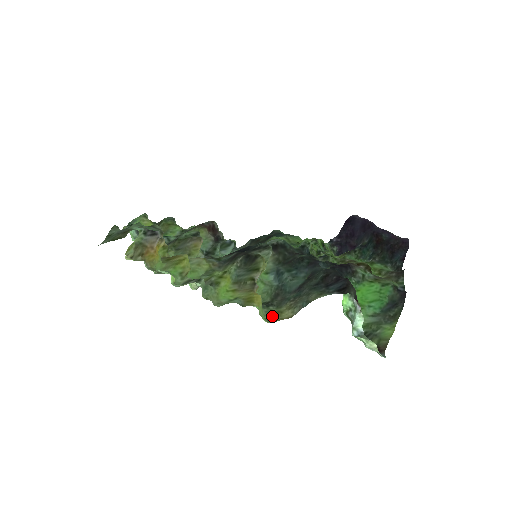
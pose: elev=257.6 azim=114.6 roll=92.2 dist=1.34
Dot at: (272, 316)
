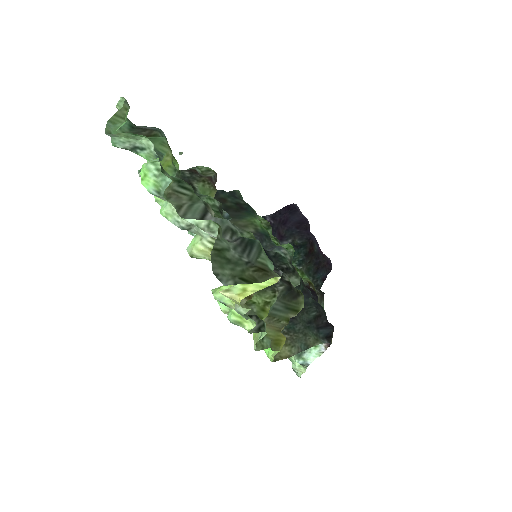
Dot at: occluded
